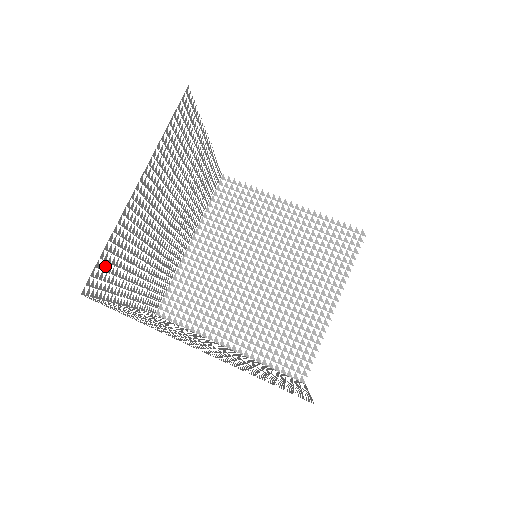
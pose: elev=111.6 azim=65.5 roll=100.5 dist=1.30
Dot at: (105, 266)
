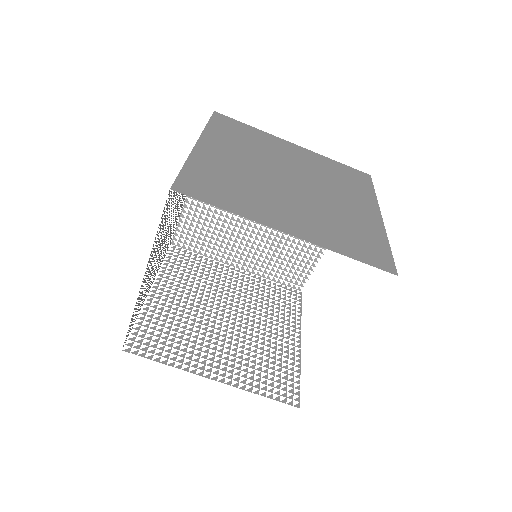
Dot at: (132, 321)
